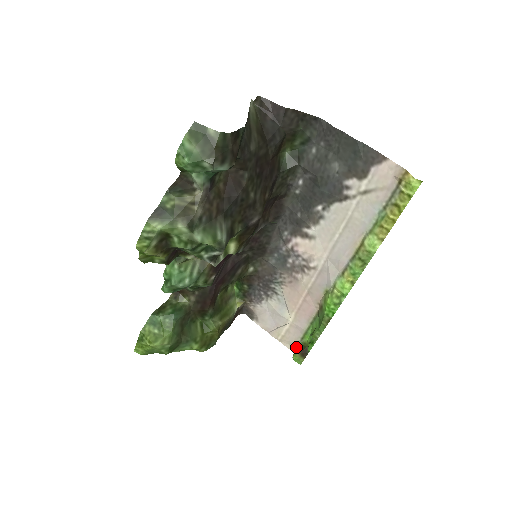
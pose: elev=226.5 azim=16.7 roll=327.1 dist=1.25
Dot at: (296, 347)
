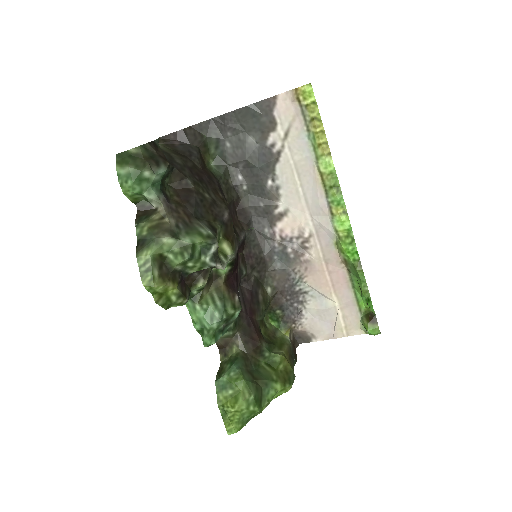
Dot at: (362, 322)
